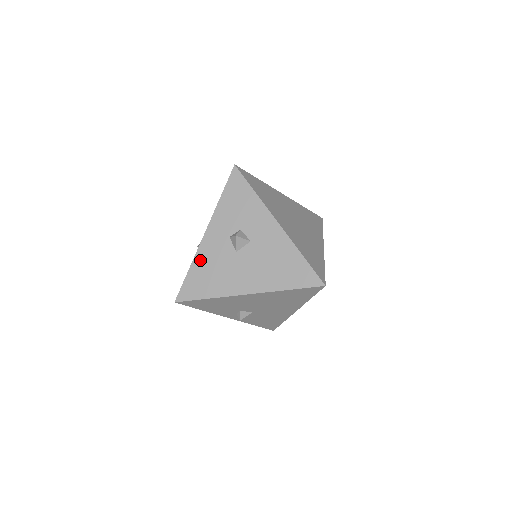
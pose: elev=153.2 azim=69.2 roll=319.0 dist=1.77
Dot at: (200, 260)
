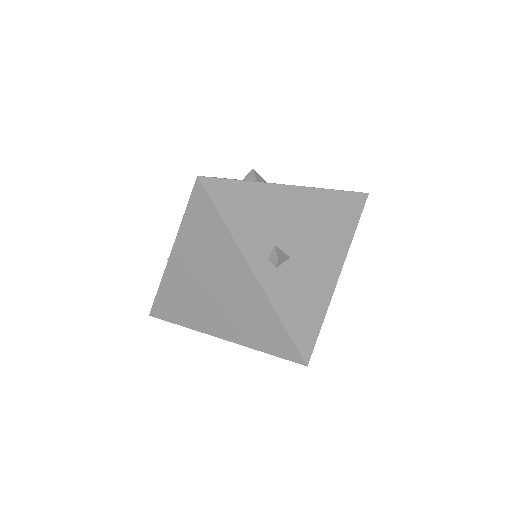
Dot at: occluded
